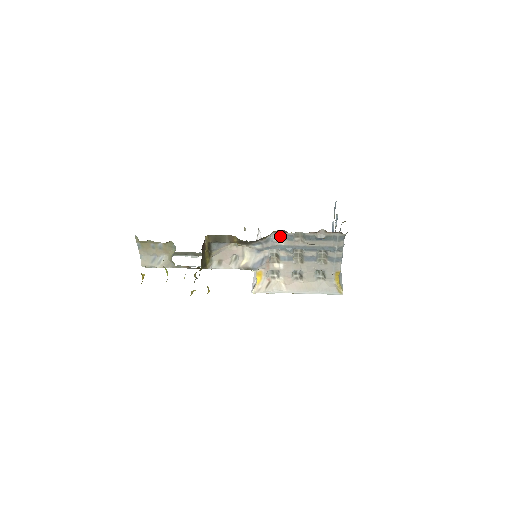
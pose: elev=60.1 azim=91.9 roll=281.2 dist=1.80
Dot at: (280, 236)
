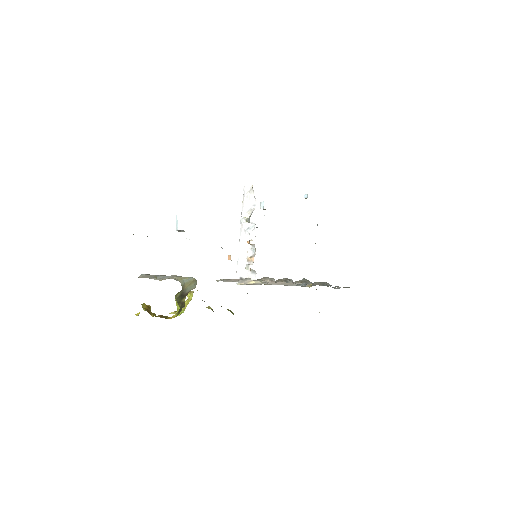
Dot at: (305, 284)
